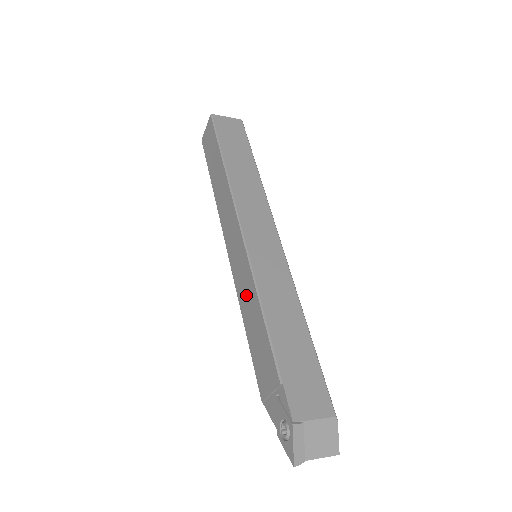
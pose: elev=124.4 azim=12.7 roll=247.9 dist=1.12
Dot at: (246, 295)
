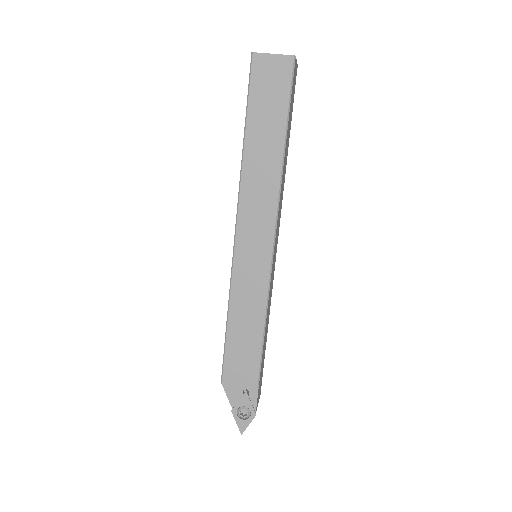
Dot at: (247, 302)
